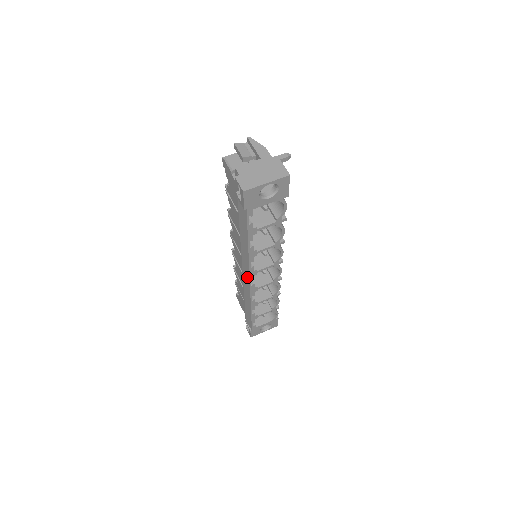
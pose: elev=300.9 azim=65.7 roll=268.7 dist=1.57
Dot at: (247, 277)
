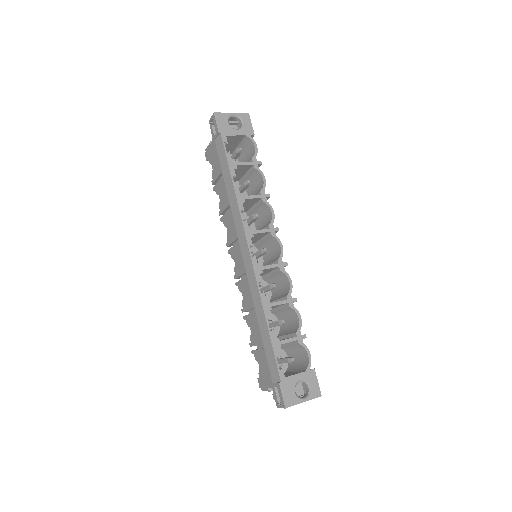
Dot at: (245, 246)
